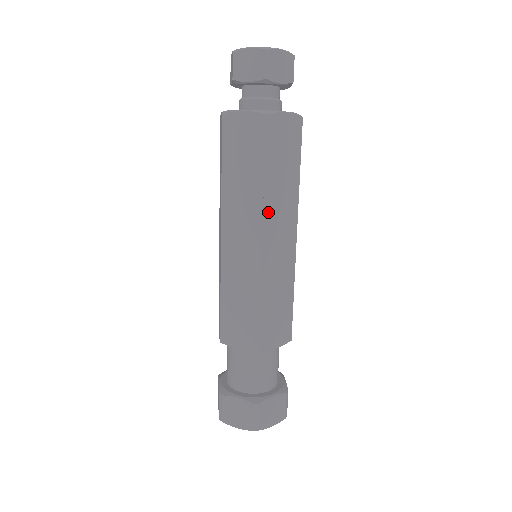
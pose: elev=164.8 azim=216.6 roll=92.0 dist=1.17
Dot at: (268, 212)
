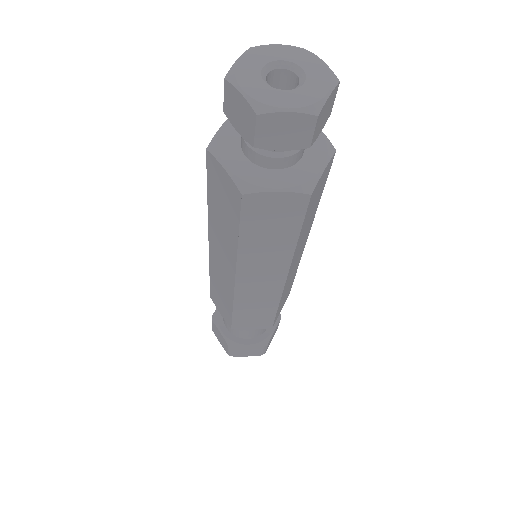
Dot at: (294, 257)
